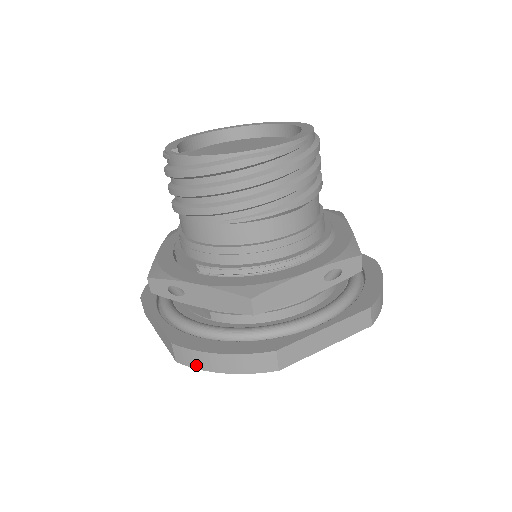
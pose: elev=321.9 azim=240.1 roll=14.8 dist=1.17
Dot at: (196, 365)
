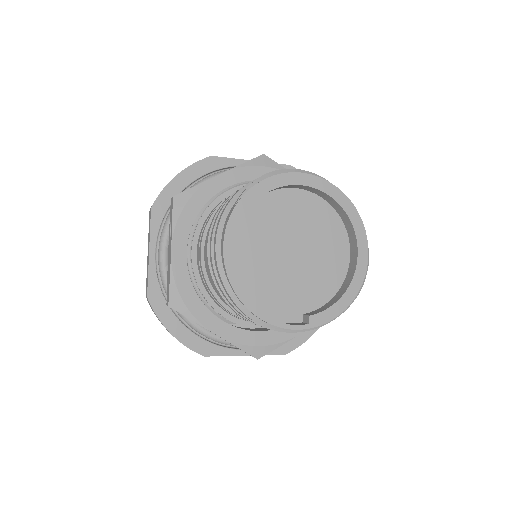
Dot at: occluded
